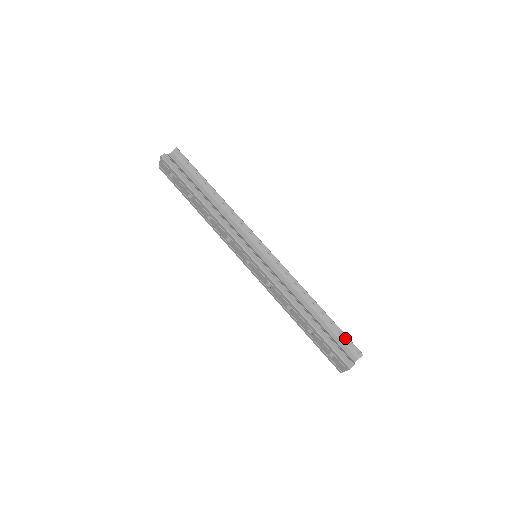
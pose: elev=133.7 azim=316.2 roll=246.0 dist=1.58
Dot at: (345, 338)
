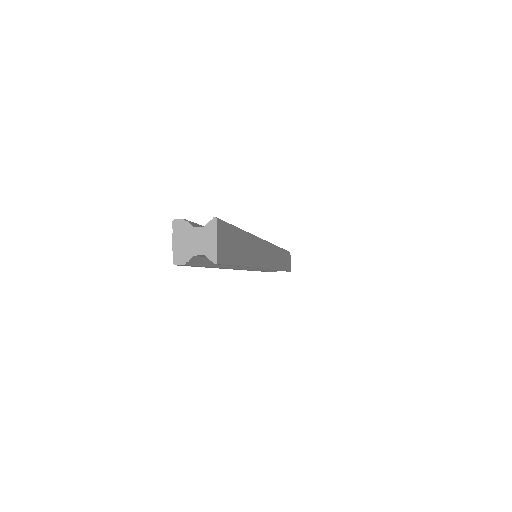
Dot at: occluded
